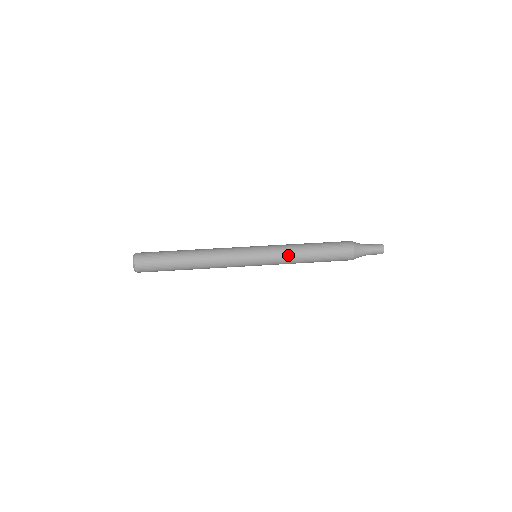
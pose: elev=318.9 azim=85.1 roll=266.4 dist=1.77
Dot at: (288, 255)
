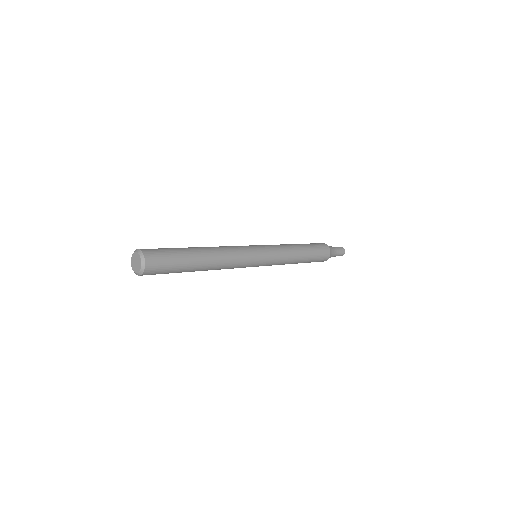
Dot at: (287, 254)
